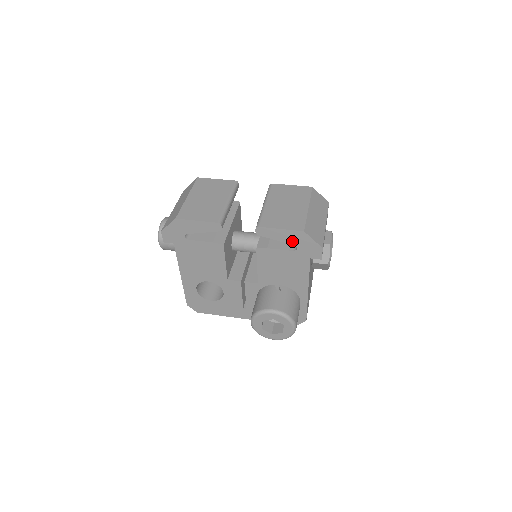
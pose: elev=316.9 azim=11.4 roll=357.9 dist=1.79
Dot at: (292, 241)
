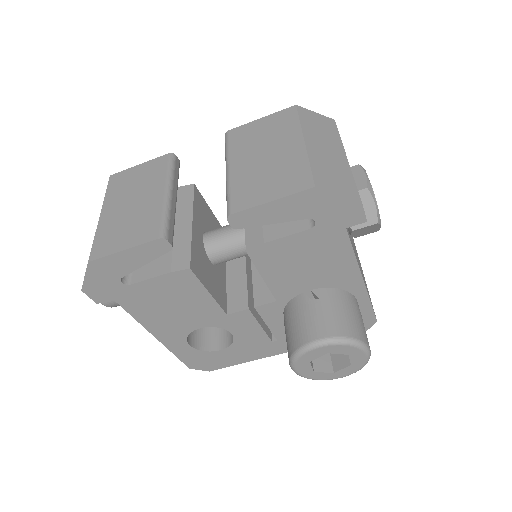
Dot at: (301, 213)
